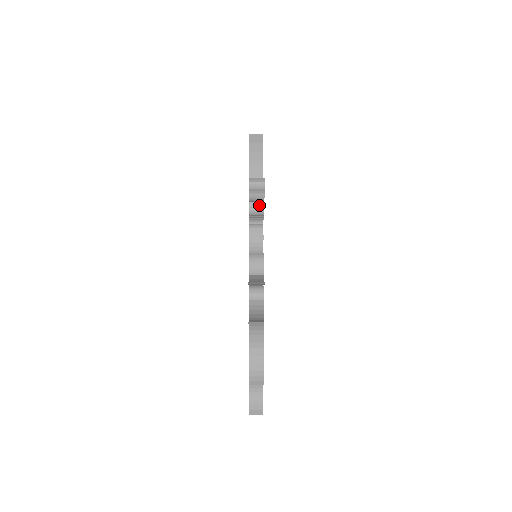
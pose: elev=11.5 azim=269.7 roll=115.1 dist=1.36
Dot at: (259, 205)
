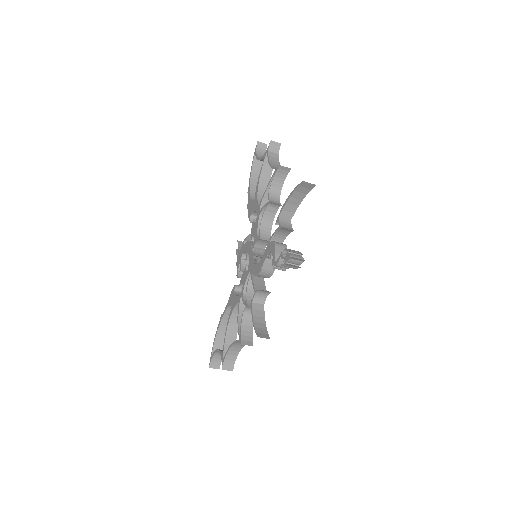
Dot at: occluded
